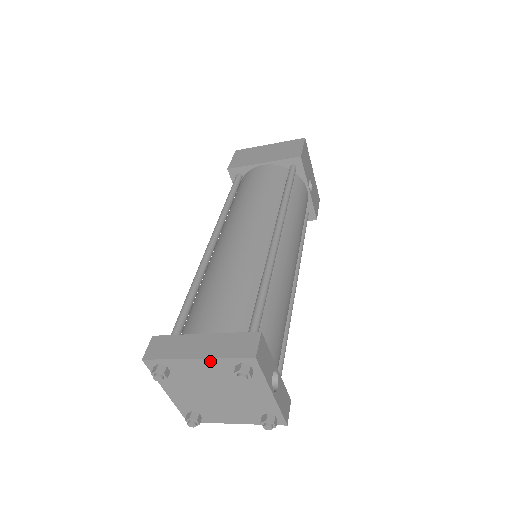
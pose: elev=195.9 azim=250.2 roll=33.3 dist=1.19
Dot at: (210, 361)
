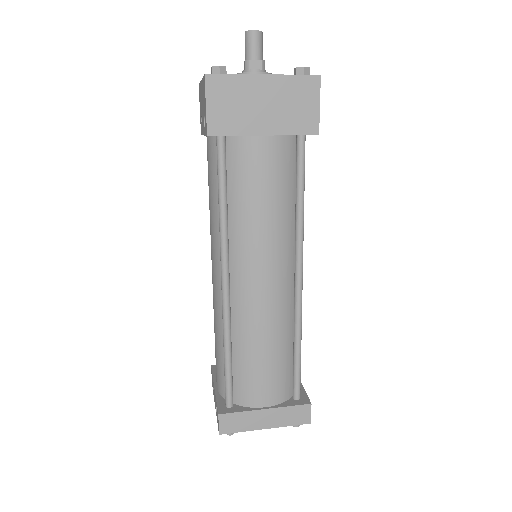
Dot at: (275, 426)
